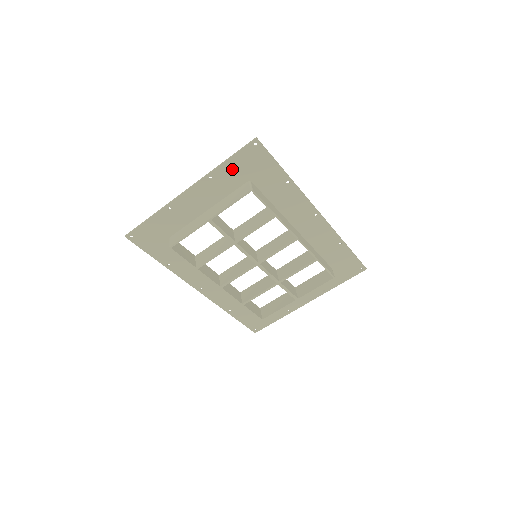
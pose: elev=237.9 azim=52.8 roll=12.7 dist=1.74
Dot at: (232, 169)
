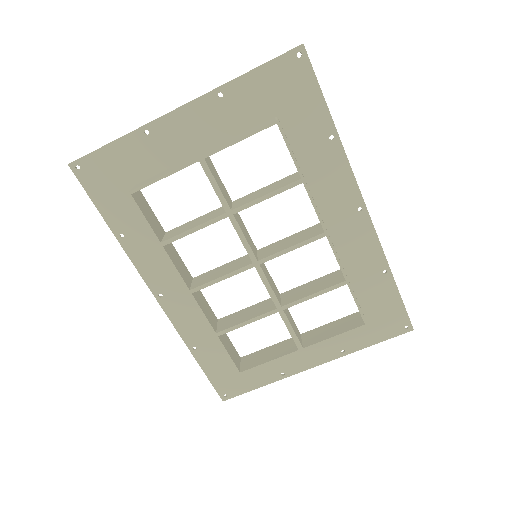
Dot at: (255, 89)
